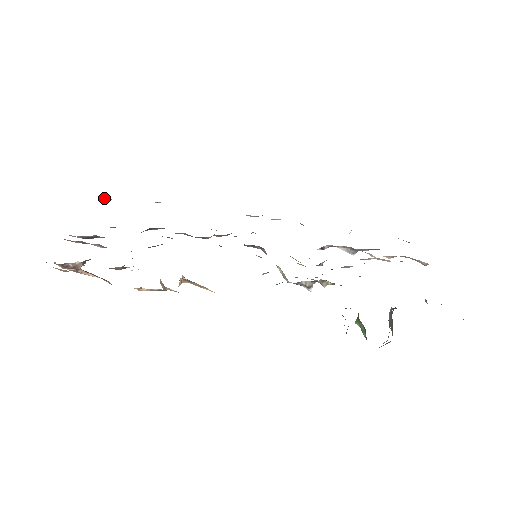
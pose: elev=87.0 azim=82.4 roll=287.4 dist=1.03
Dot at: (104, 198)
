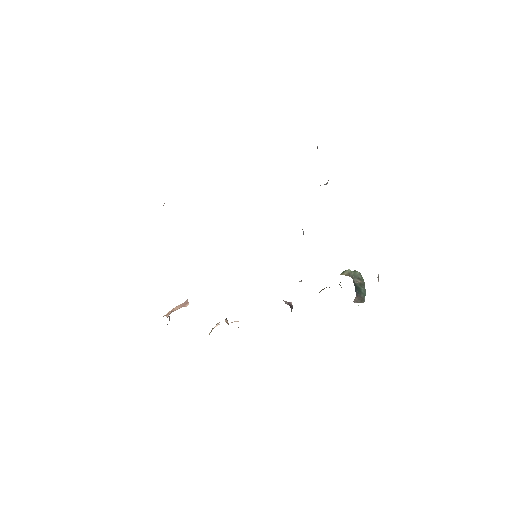
Dot at: occluded
